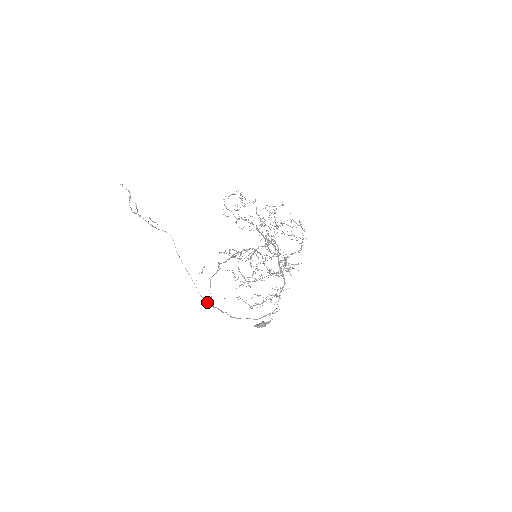
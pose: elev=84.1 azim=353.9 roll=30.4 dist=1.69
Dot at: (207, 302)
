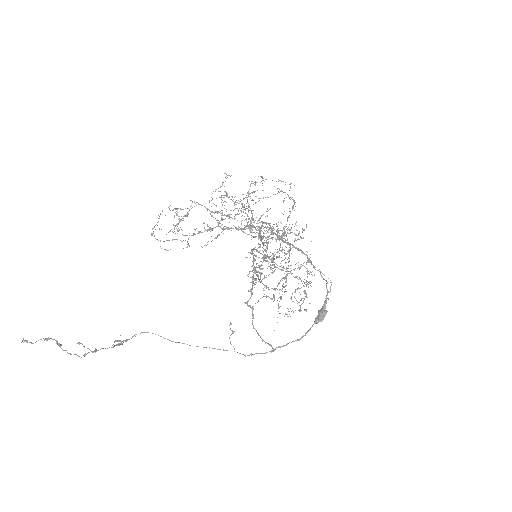
Dot at: occluded
